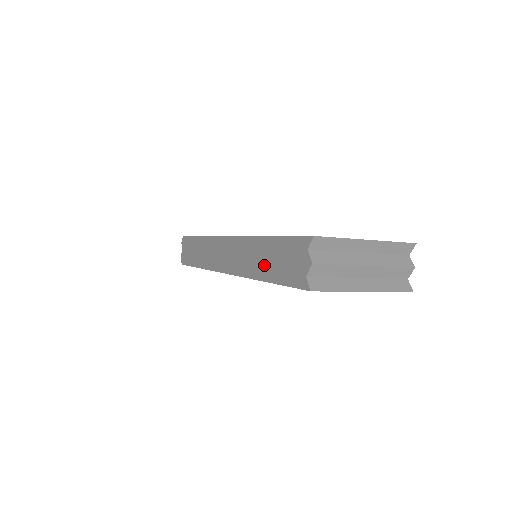
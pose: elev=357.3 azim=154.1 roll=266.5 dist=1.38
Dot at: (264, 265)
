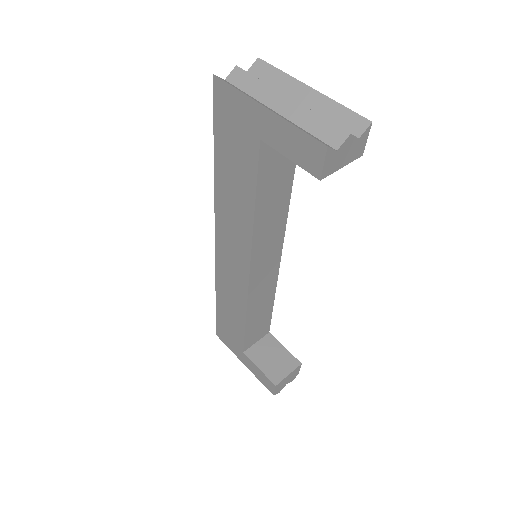
Dot at: occluded
